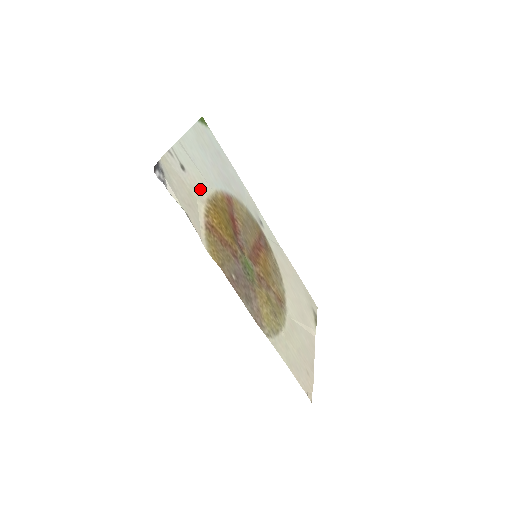
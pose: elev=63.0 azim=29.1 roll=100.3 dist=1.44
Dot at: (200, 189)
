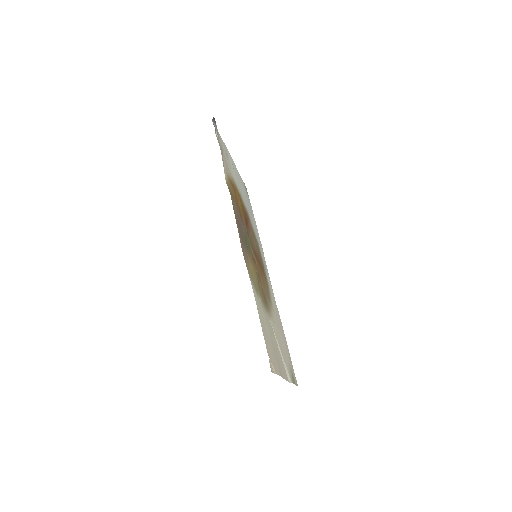
Dot at: (233, 176)
